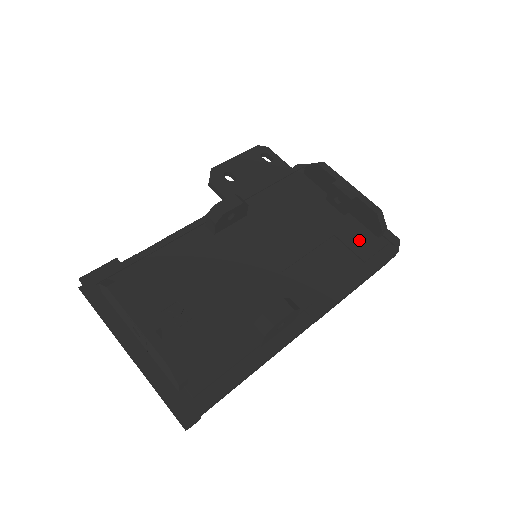
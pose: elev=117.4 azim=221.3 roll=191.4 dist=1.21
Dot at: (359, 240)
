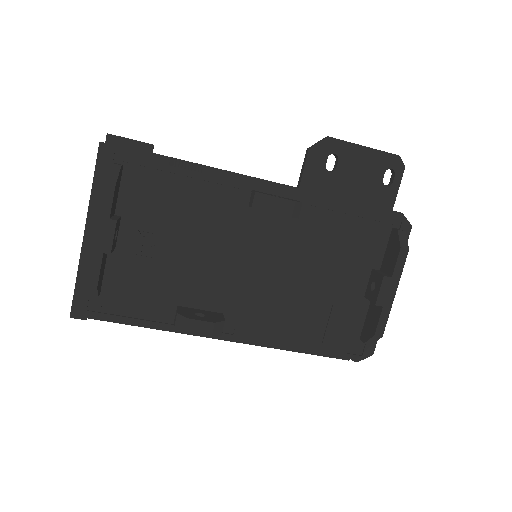
Dot at: (344, 325)
